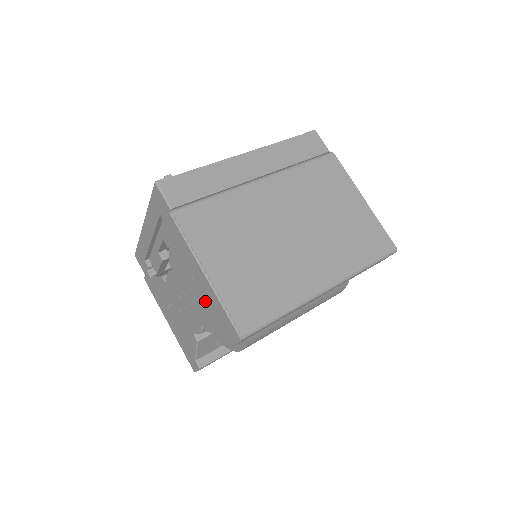
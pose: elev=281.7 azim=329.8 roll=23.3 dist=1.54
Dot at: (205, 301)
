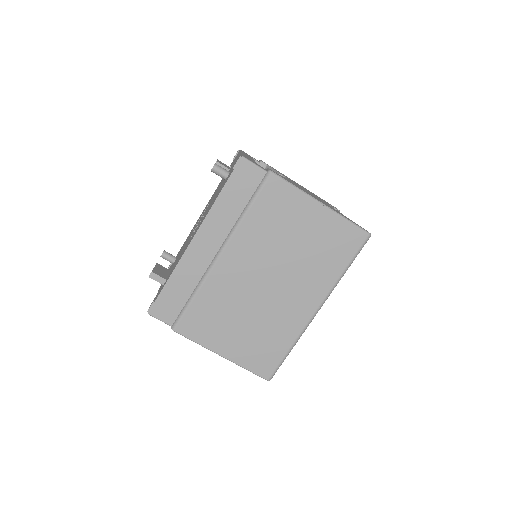
Dot at: occluded
